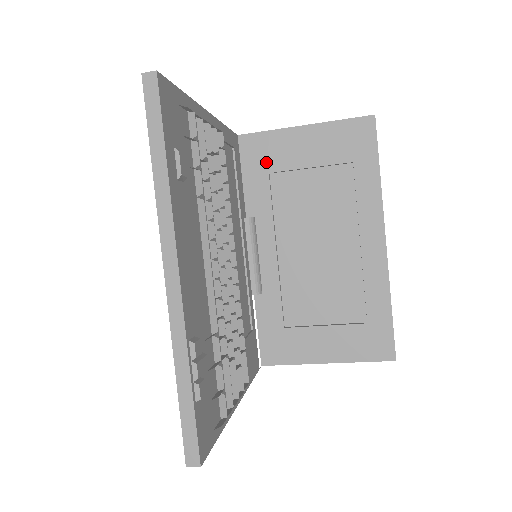
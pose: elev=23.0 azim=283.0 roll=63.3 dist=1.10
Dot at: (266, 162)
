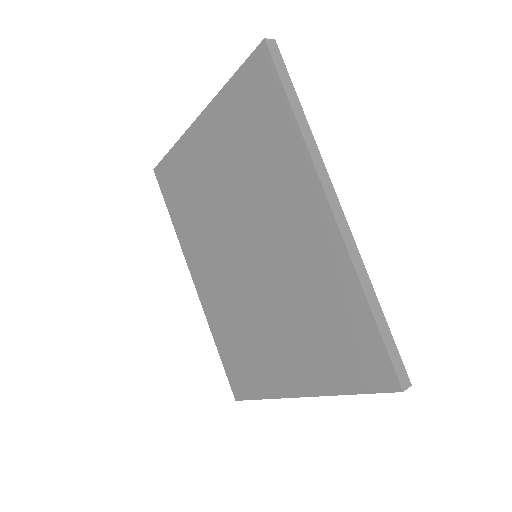
Dot at: occluded
